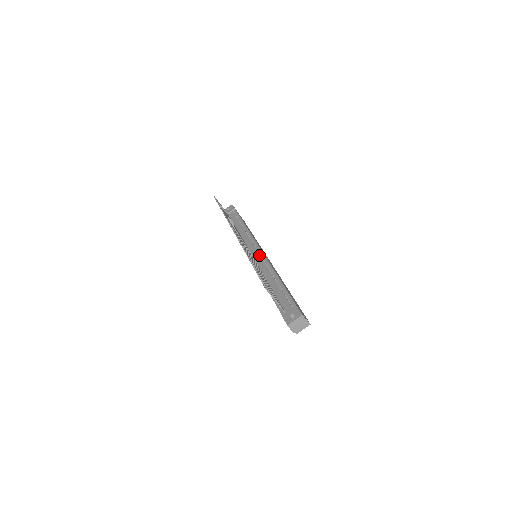
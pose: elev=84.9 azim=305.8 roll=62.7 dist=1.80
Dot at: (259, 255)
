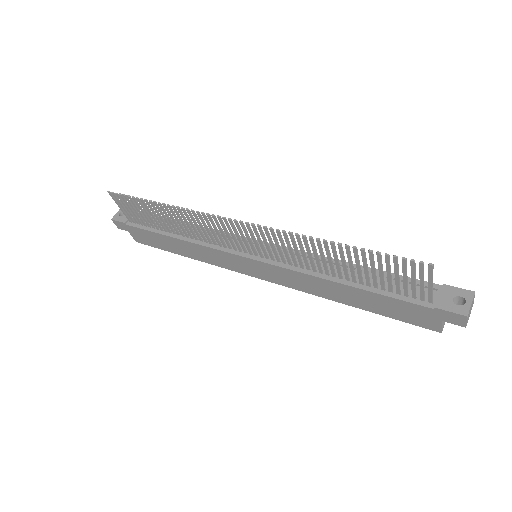
Dot at: occluded
